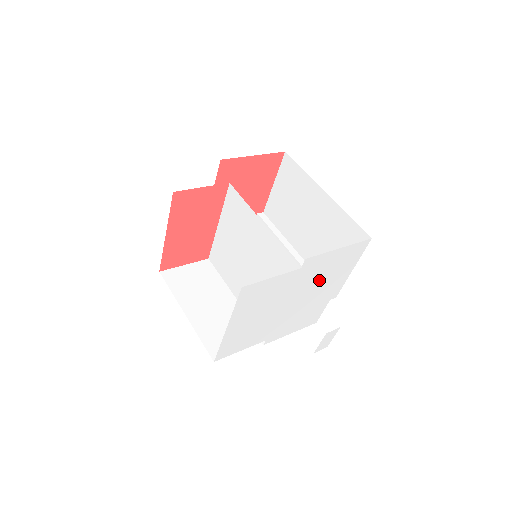
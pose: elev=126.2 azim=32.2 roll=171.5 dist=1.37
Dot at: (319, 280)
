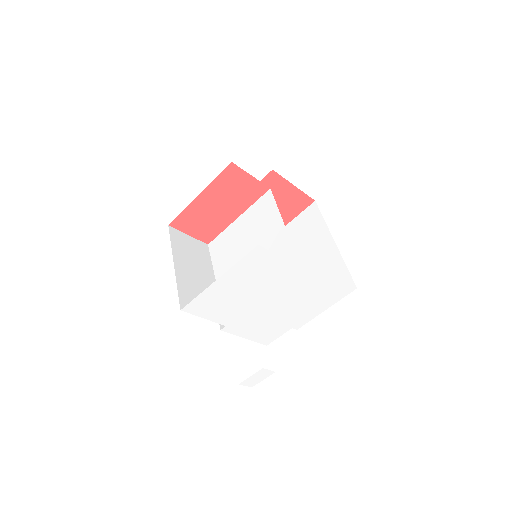
Dot at: (301, 296)
